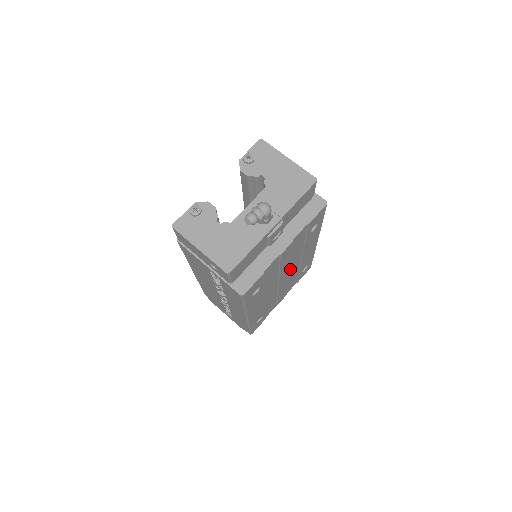
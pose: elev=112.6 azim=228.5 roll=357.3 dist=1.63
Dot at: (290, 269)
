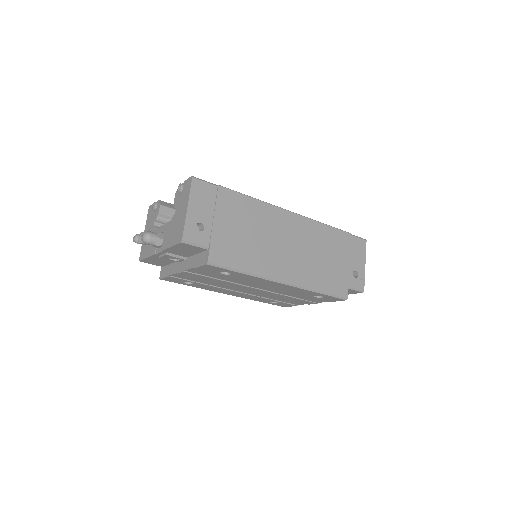
Dot at: (256, 287)
